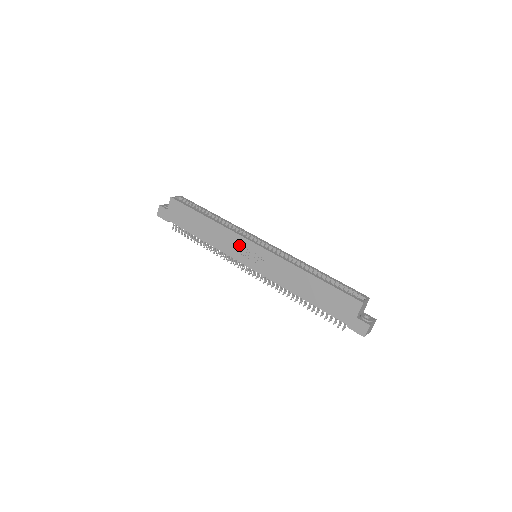
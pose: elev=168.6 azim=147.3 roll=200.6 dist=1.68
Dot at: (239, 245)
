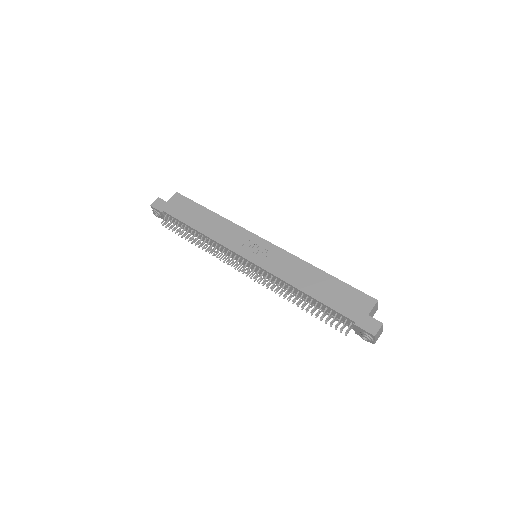
Dot at: (243, 239)
